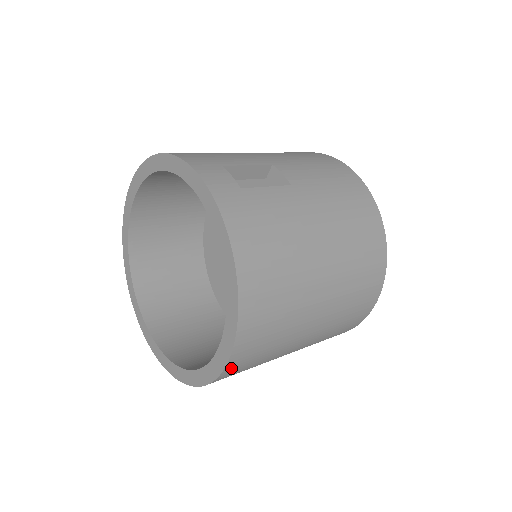
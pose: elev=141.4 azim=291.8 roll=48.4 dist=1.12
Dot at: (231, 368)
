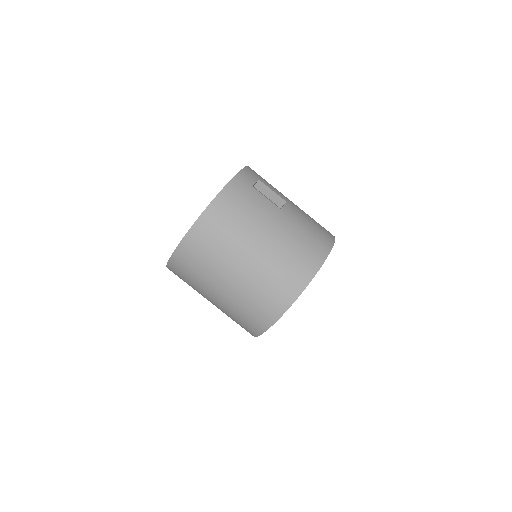
Dot at: (180, 253)
